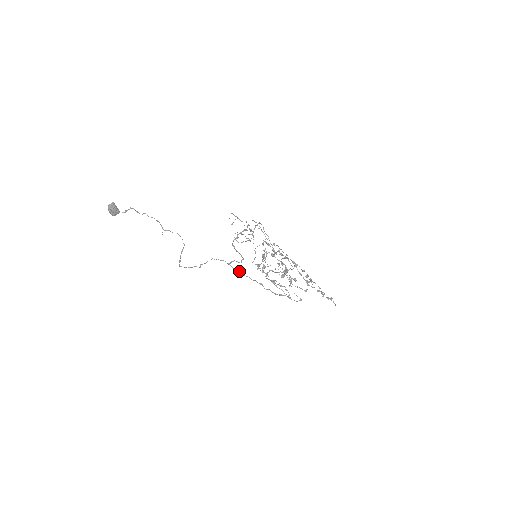
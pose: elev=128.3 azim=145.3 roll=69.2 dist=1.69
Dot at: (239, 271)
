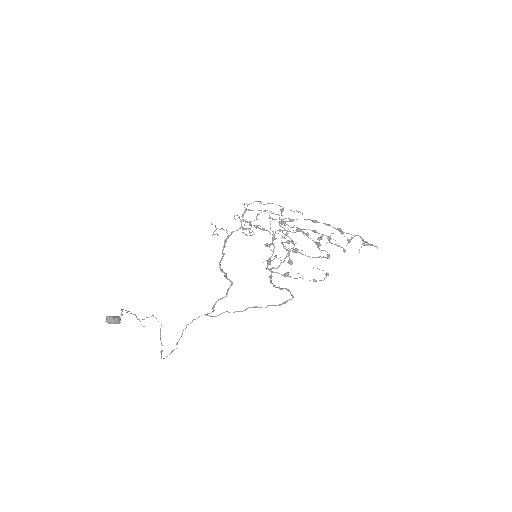
Dot at: occluded
